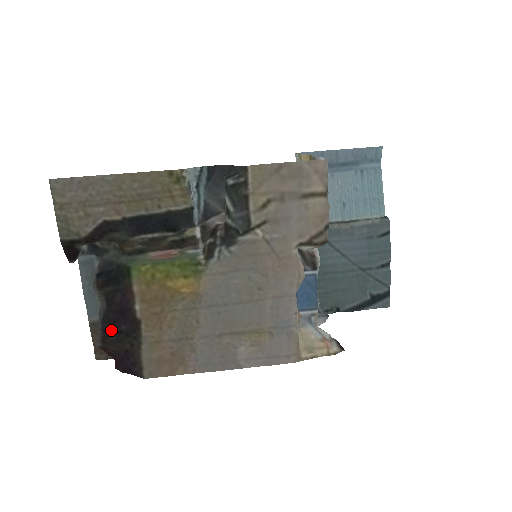
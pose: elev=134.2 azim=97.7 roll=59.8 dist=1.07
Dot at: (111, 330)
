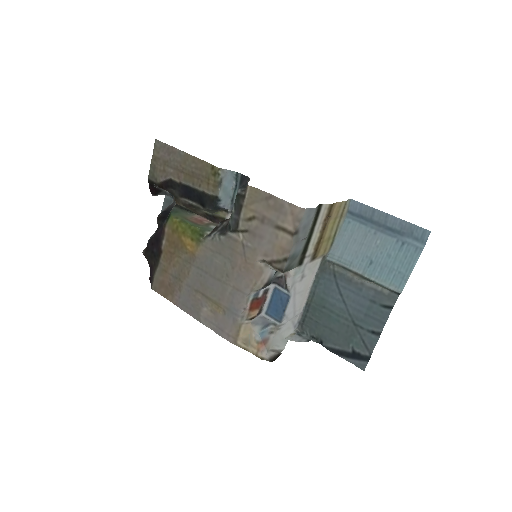
Dot at: (150, 248)
